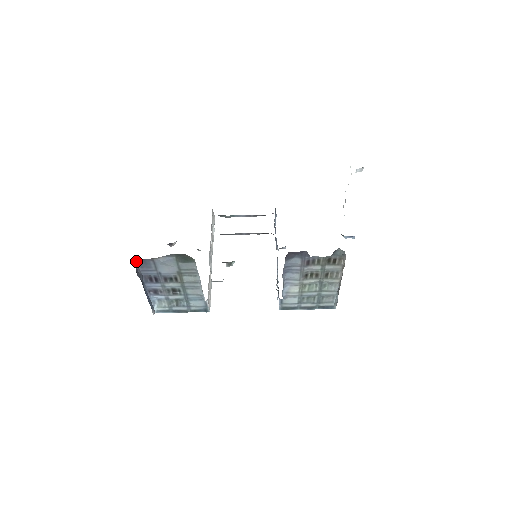
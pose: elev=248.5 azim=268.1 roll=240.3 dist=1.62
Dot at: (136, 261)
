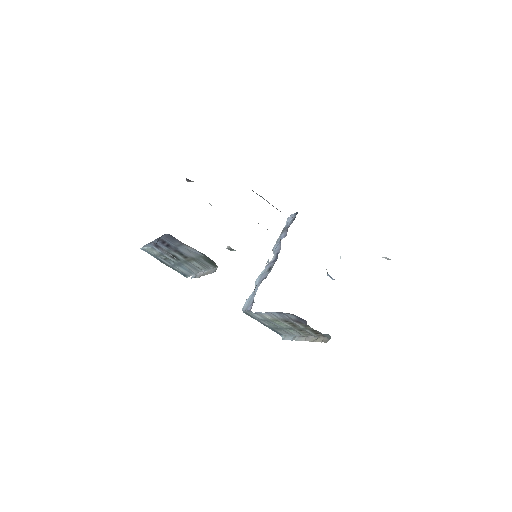
Dot at: occluded
